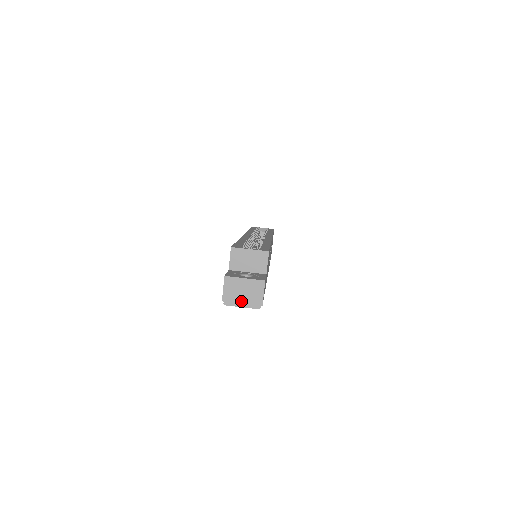
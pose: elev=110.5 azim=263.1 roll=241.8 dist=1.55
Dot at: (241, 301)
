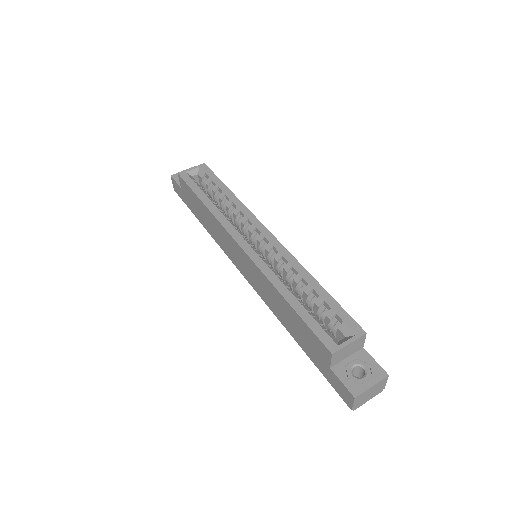
Dot at: (368, 399)
